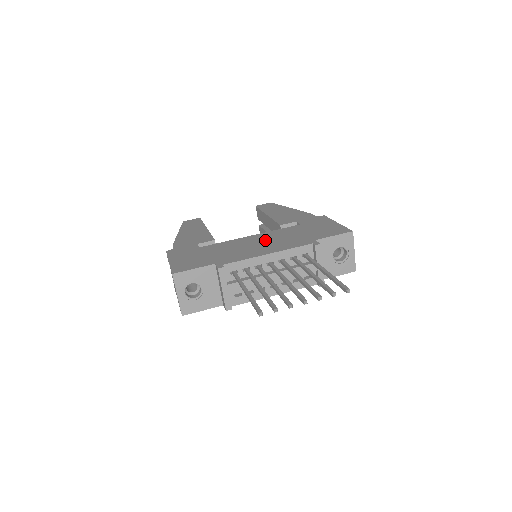
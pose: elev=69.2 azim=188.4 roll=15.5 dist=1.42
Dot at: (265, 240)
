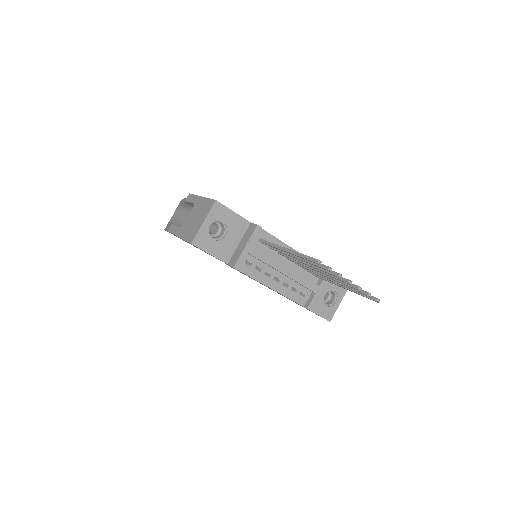
Dot at: occluded
